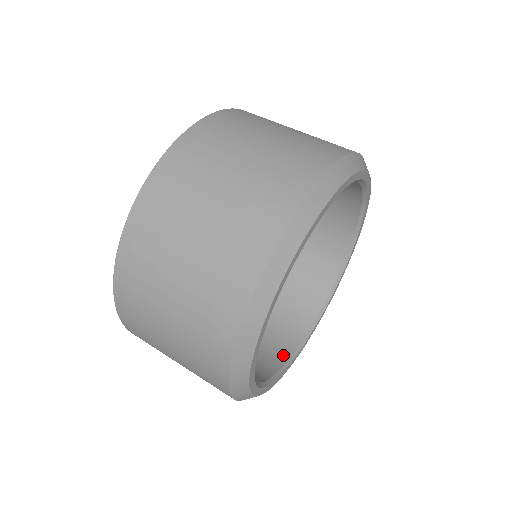
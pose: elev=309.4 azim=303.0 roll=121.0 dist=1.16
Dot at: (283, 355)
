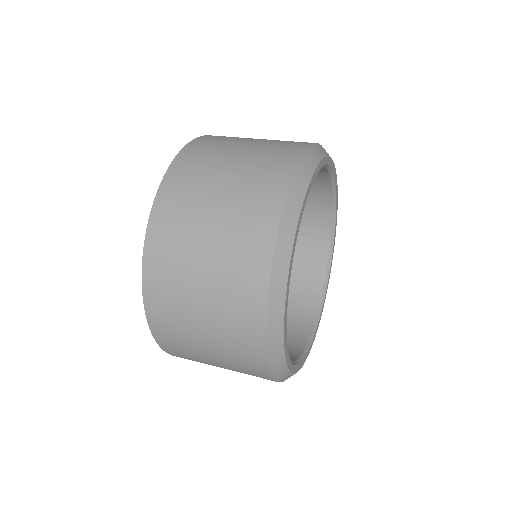
Dot at: occluded
